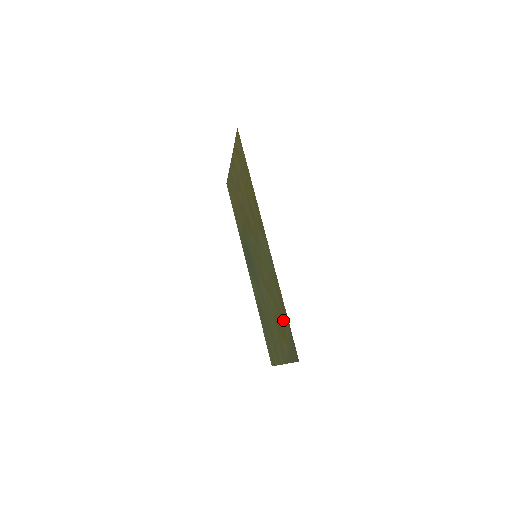
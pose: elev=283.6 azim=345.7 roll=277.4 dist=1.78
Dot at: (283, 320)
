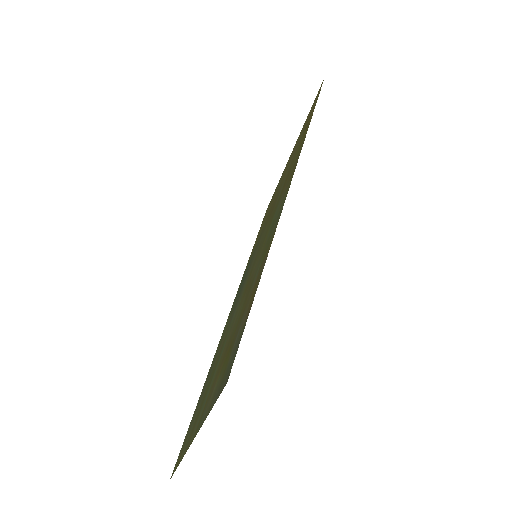
Dot at: (243, 315)
